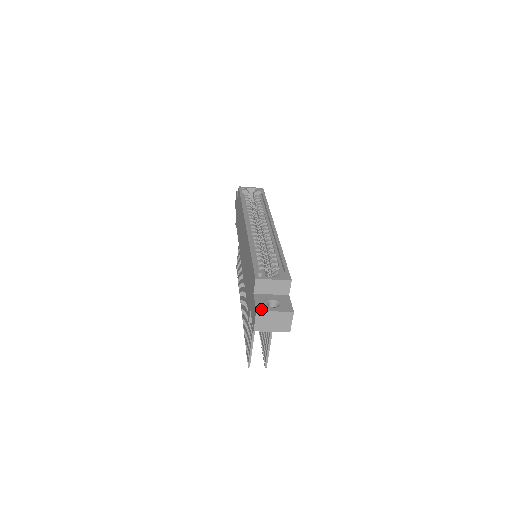
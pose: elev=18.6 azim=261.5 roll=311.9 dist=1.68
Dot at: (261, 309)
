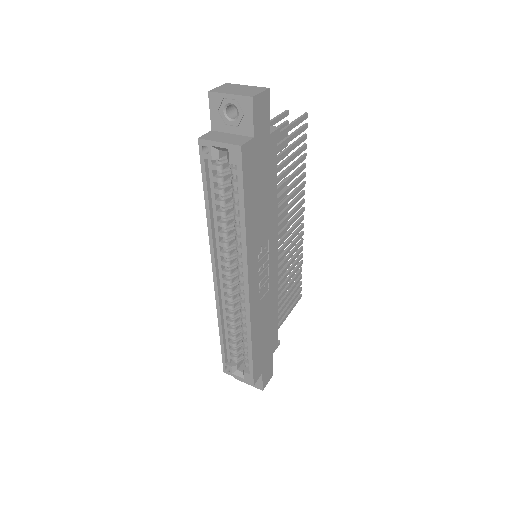
Dot at: (237, 379)
